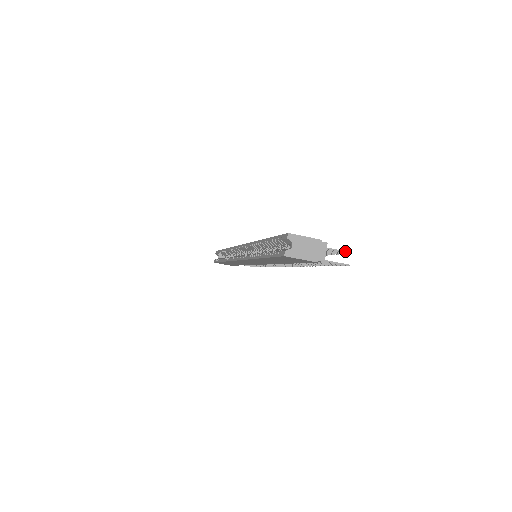
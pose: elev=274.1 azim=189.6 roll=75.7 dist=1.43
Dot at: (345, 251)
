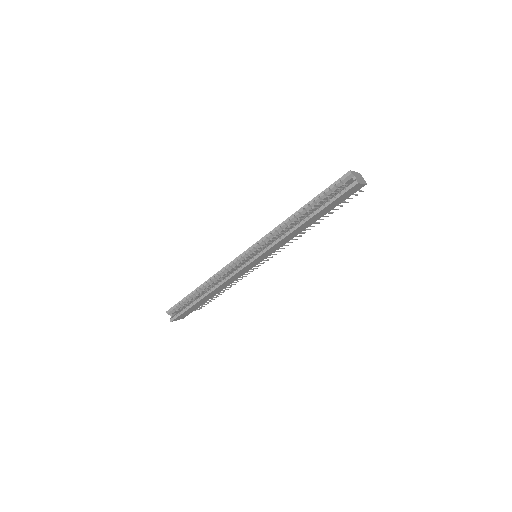
Dot at: occluded
